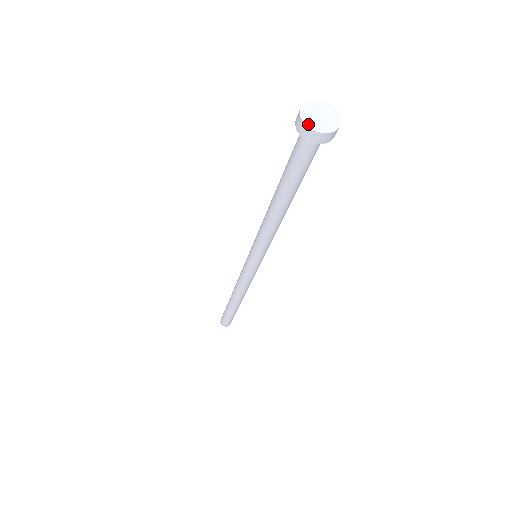
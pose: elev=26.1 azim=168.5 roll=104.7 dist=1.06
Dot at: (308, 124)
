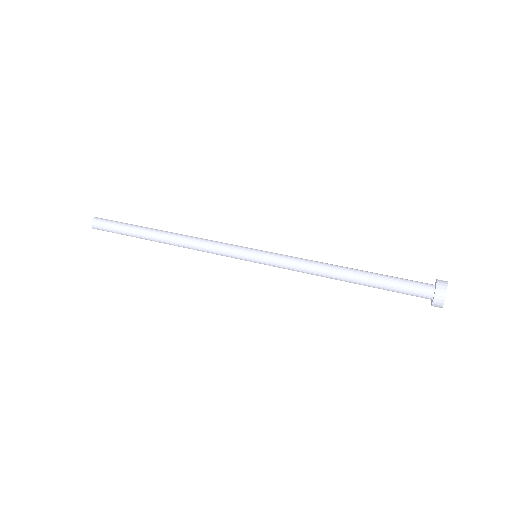
Dot at: occluded
